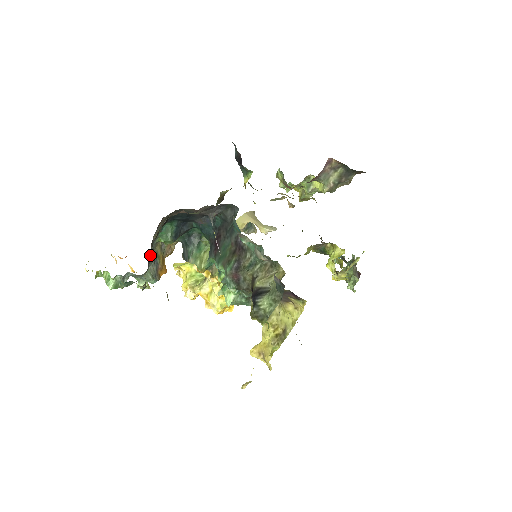
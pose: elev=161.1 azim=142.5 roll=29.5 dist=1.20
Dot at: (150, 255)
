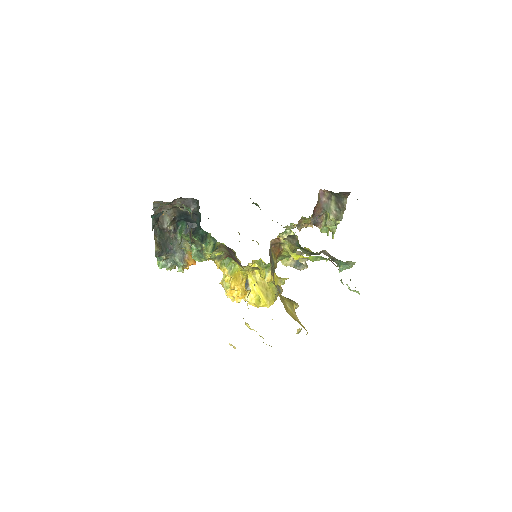
Dot at: (176, 245)
